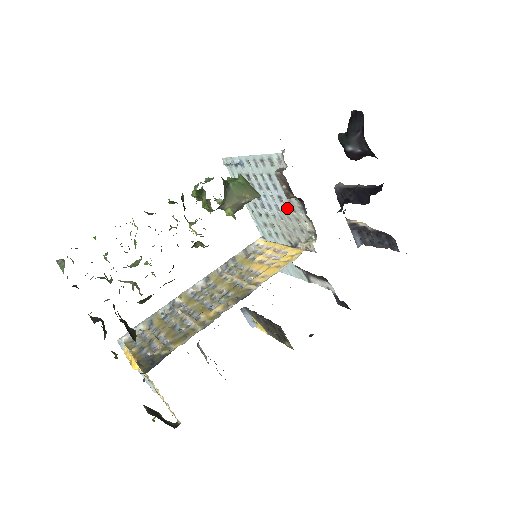
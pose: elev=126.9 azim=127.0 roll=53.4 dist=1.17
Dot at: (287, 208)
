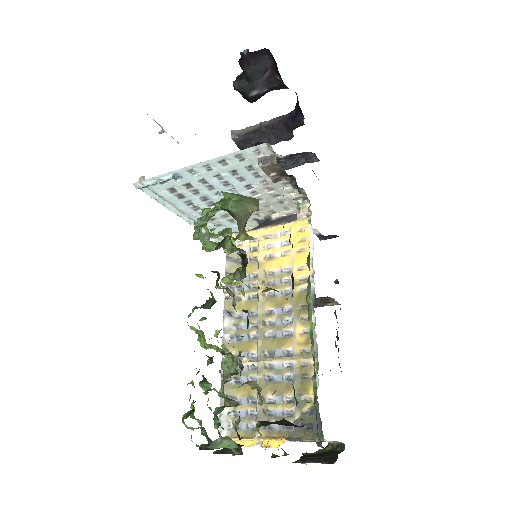
Dot at: (260, 191)
